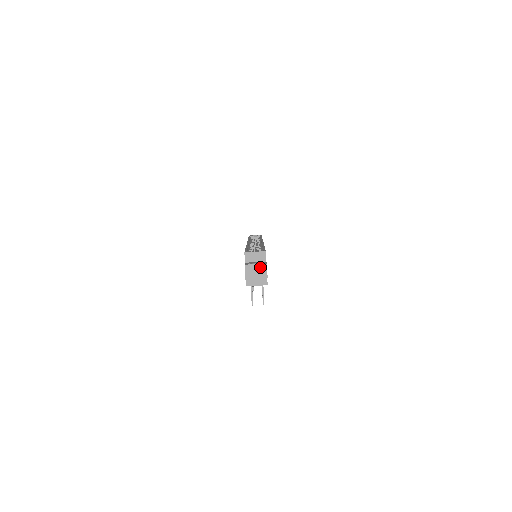
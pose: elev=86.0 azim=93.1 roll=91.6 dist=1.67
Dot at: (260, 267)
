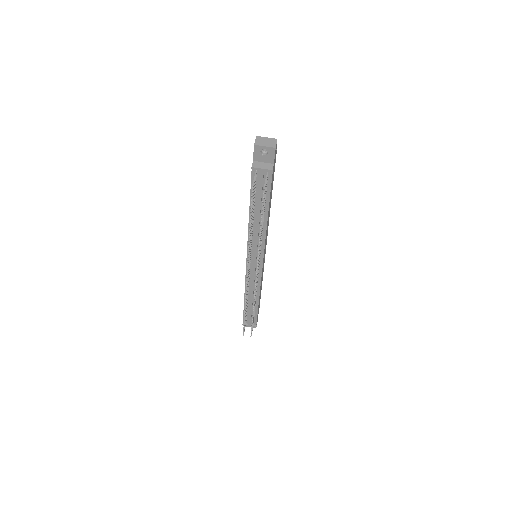
Dot at: (270, 140)
